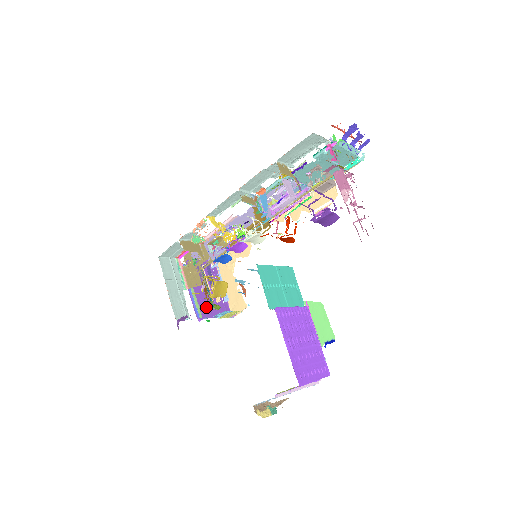
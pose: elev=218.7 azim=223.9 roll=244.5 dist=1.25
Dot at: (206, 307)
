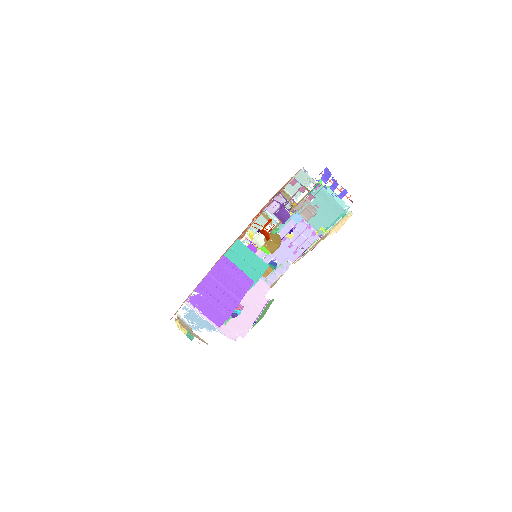
Dot at: occluded
